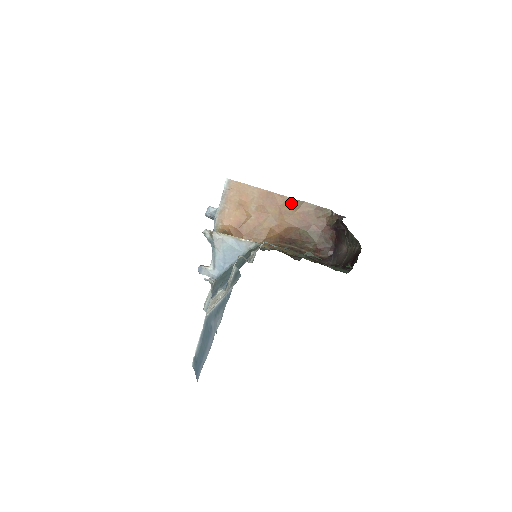
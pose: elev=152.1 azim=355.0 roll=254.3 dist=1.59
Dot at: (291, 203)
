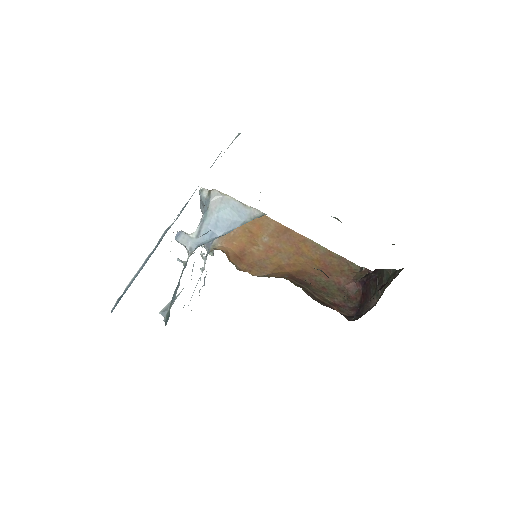
Dot at: (312, 246)
